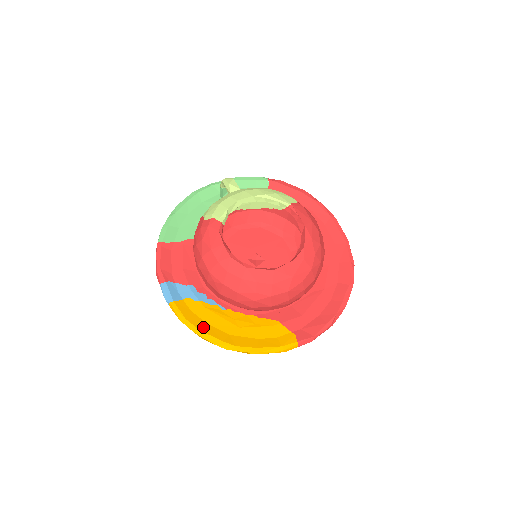
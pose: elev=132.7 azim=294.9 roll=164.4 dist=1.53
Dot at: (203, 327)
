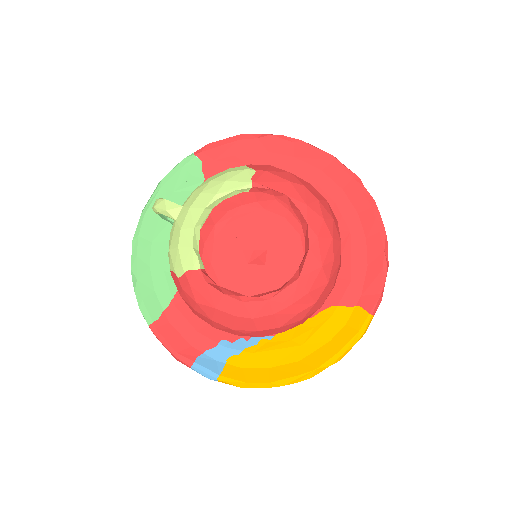
Dot at: (269, 376)
